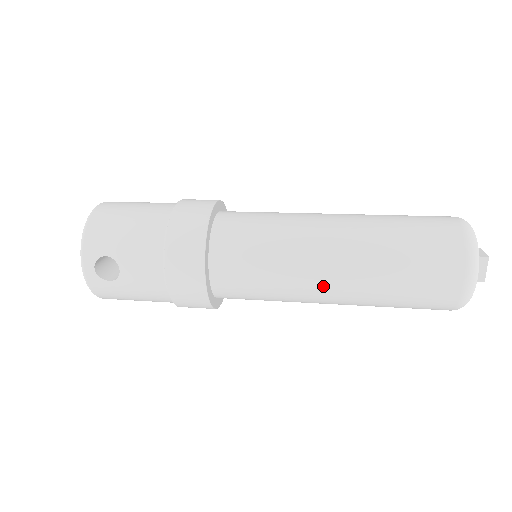
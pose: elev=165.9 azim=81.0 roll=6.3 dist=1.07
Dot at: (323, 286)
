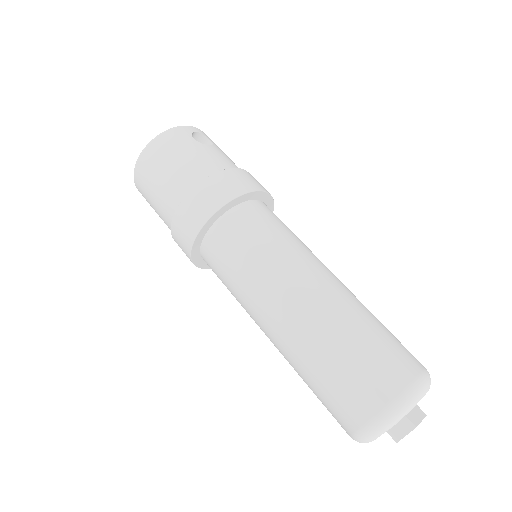
Dot at: occluded
